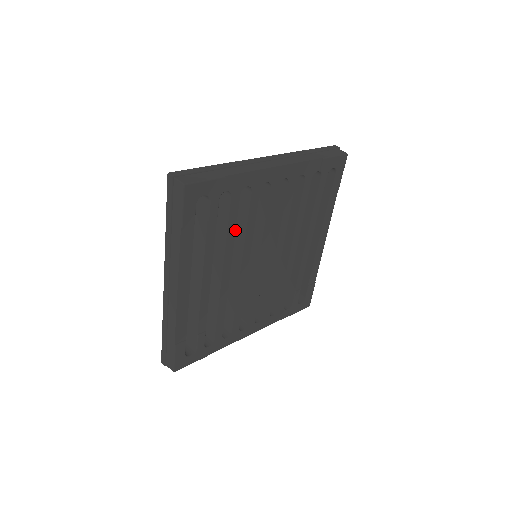
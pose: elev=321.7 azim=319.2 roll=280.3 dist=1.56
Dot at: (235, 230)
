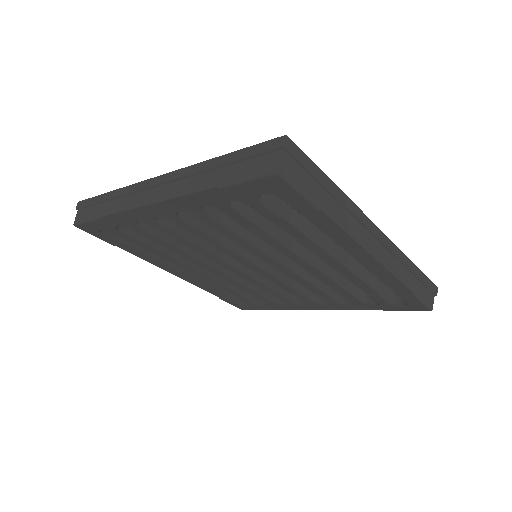
Dot at: (175, 247)
